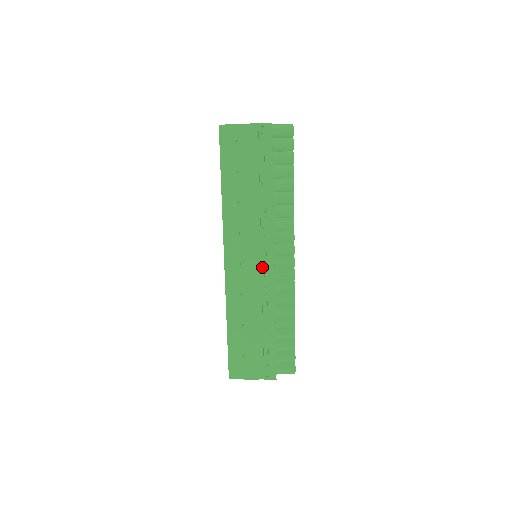
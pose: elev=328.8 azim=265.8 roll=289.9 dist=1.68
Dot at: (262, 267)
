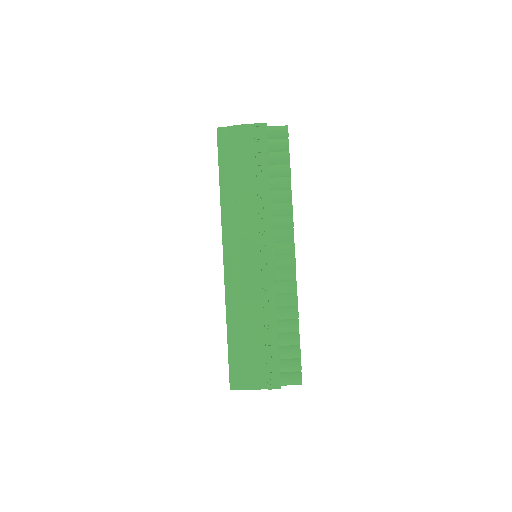
Dot at: (262, 263)
